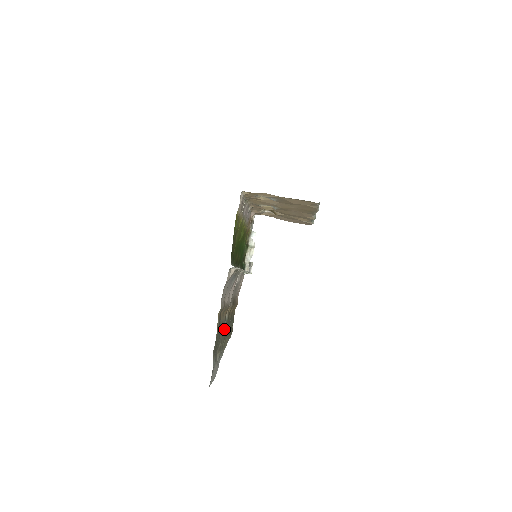
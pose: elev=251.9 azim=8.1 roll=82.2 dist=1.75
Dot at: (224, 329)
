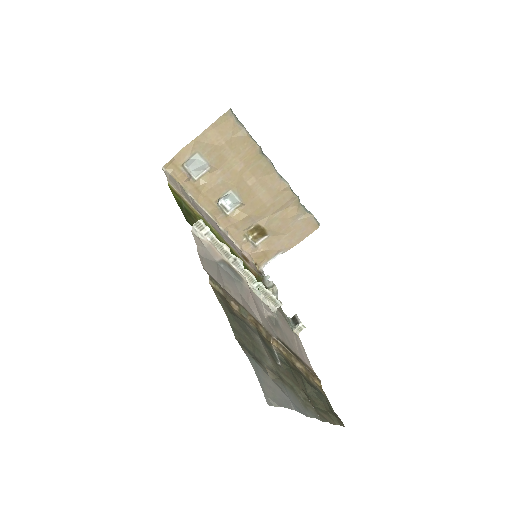
Dot at: occluded
